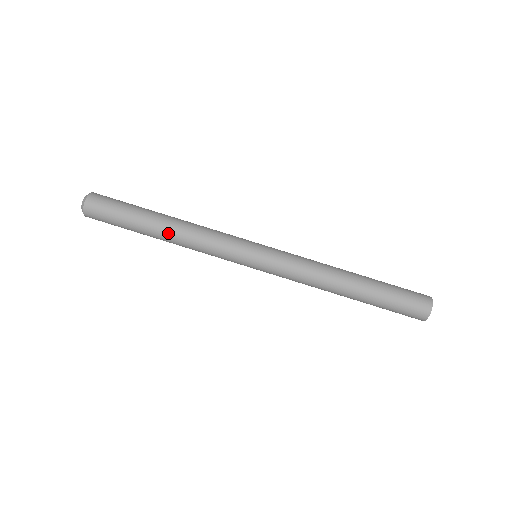
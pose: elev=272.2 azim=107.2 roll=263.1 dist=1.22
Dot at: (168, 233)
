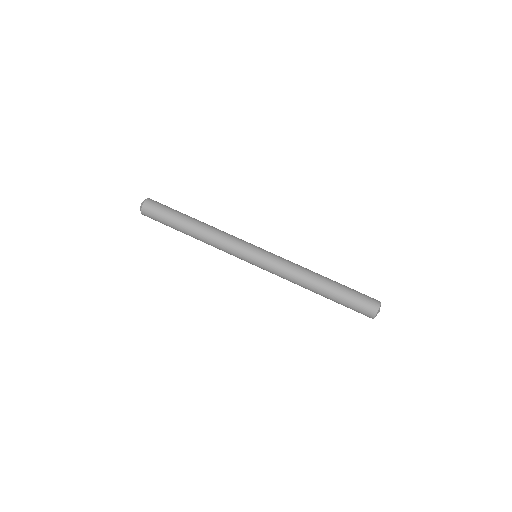
Dot at: (196, 233)
